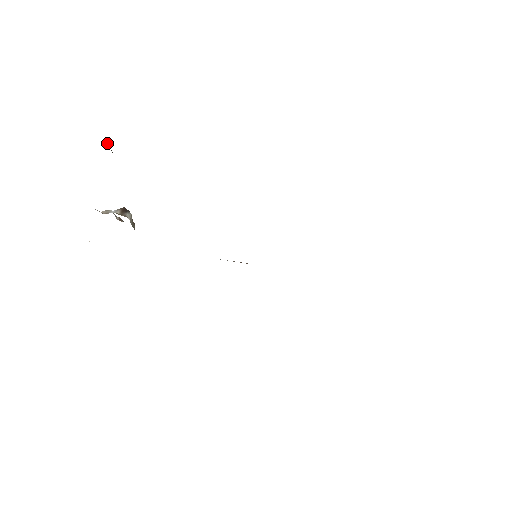
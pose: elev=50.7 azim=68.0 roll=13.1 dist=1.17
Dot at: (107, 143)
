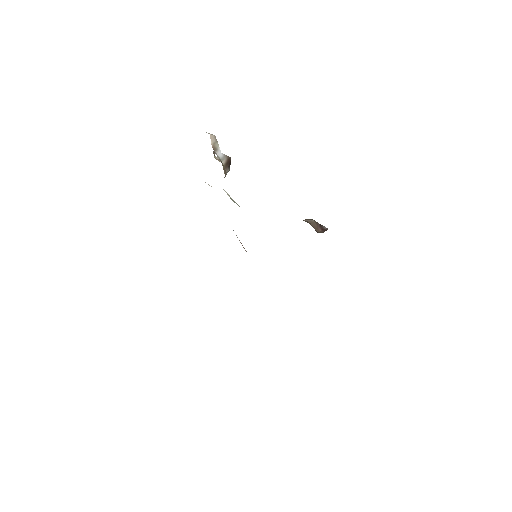
Dot at: occluded
